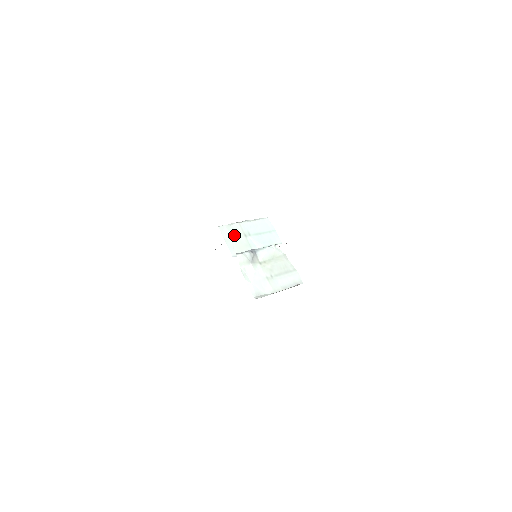
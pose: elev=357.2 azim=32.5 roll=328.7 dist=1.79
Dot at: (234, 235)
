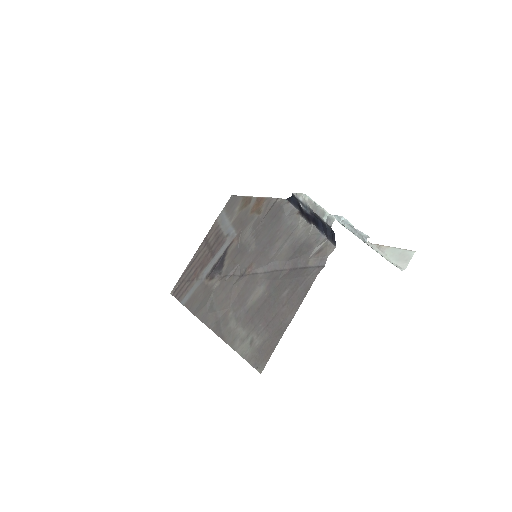
Dot at: occluded
